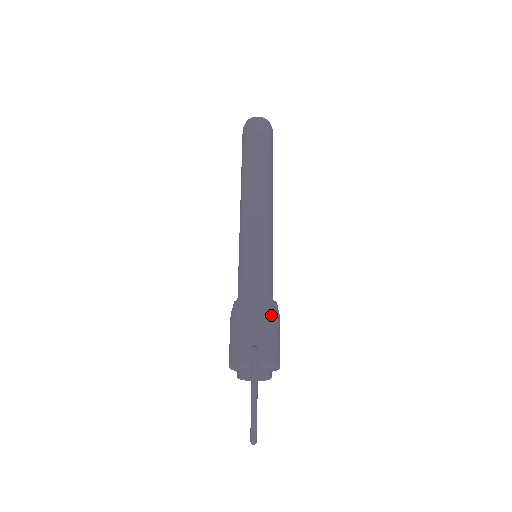
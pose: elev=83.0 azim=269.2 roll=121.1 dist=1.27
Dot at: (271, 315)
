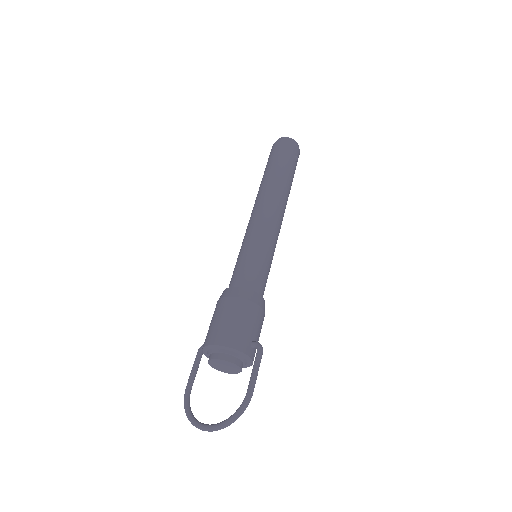
Dot at: occluded
